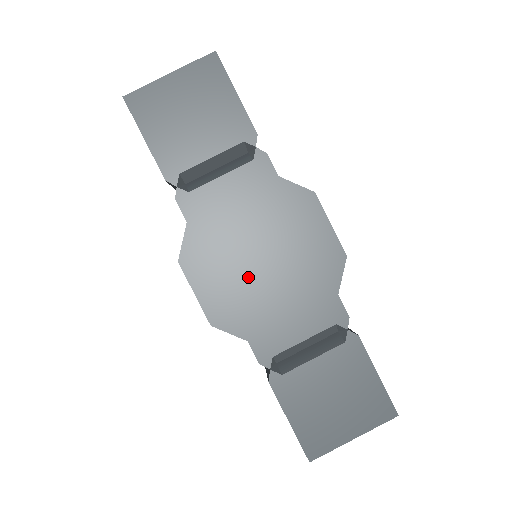
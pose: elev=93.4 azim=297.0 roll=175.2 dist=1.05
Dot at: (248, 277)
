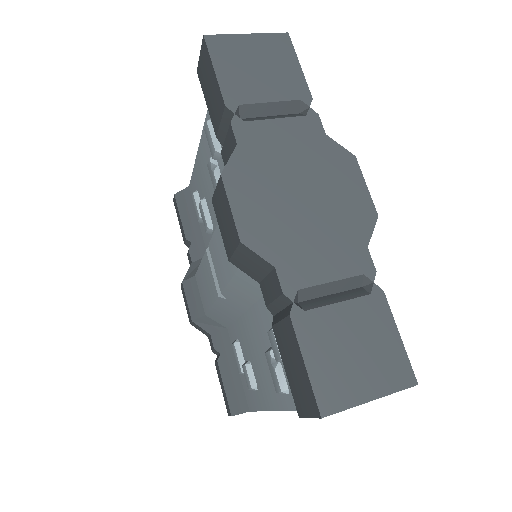
Dot at: (286, 207)
